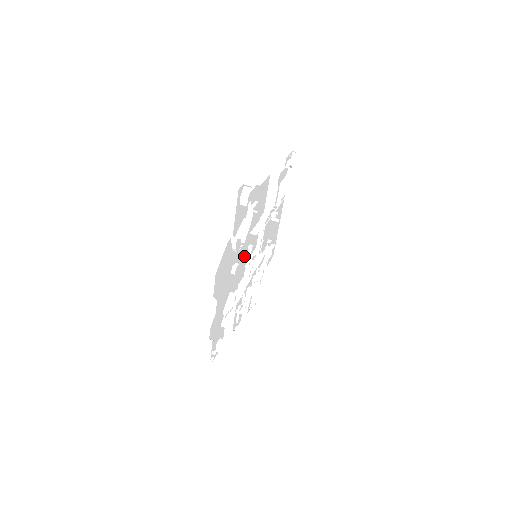
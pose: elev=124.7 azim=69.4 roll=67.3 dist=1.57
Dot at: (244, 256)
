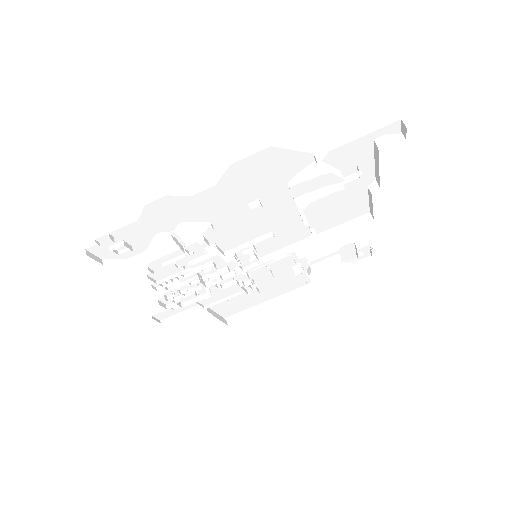
Dot at: (259, 229)
